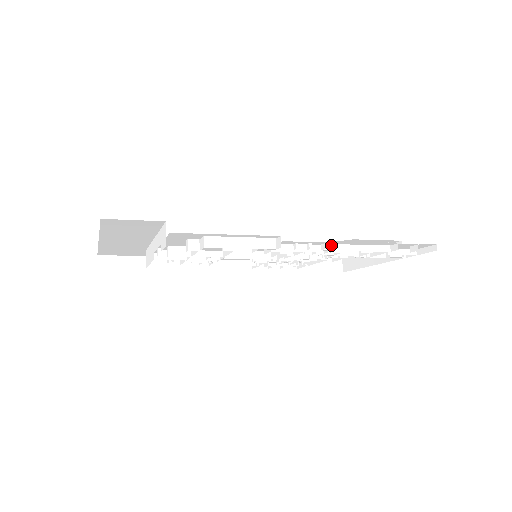
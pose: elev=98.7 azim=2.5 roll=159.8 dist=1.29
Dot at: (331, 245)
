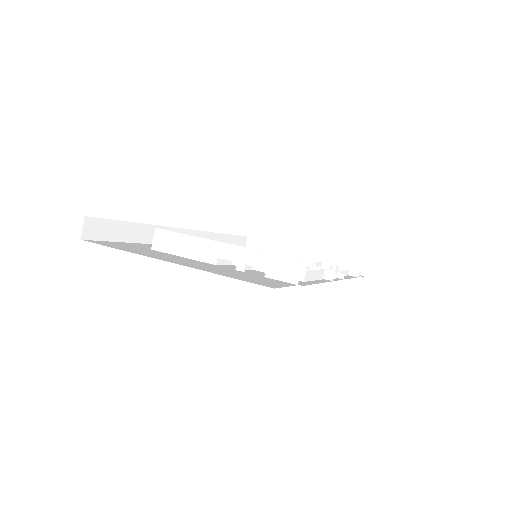
Dot at: occluded
